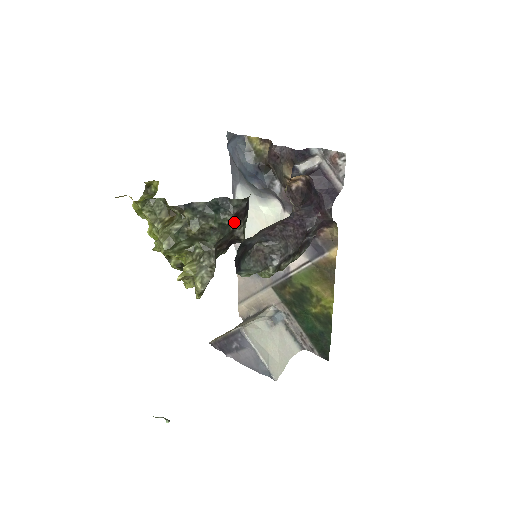
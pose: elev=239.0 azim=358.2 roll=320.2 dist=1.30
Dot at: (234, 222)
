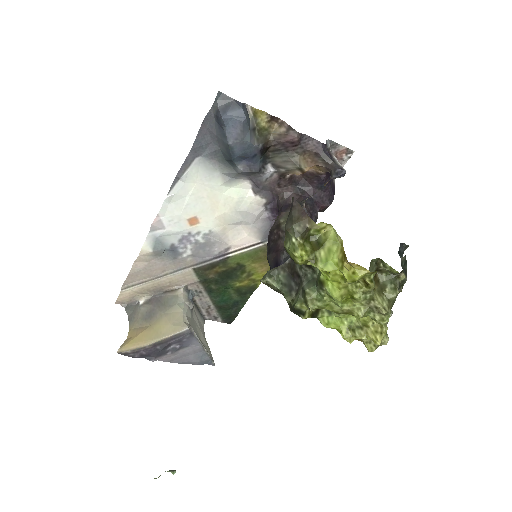
Dot at: occluded
